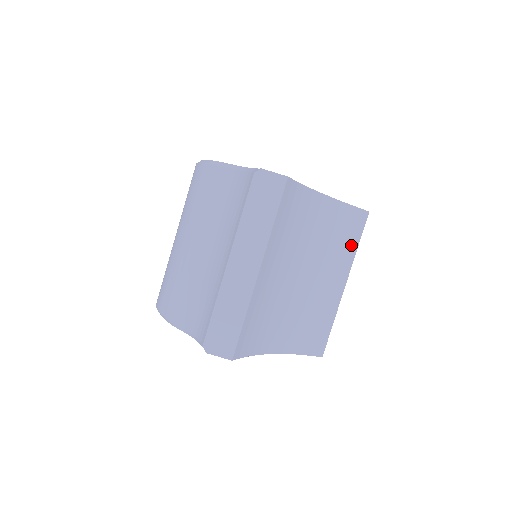
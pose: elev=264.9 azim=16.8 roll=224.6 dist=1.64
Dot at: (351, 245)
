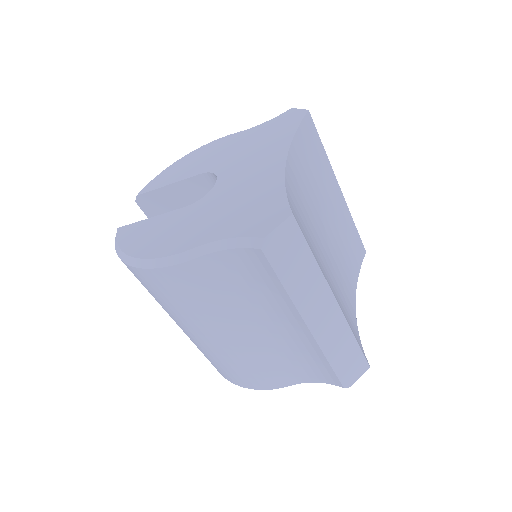
Dot at: (321, 157)
